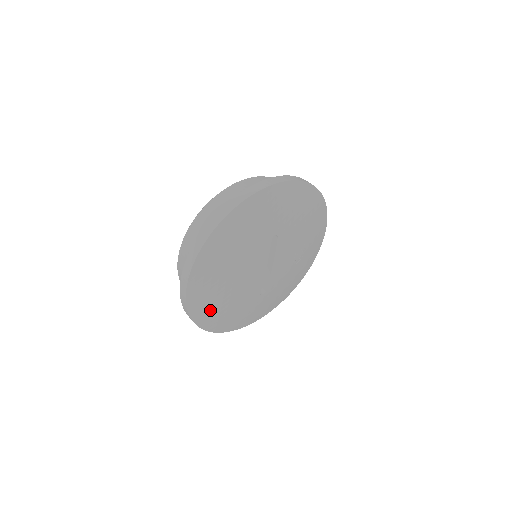
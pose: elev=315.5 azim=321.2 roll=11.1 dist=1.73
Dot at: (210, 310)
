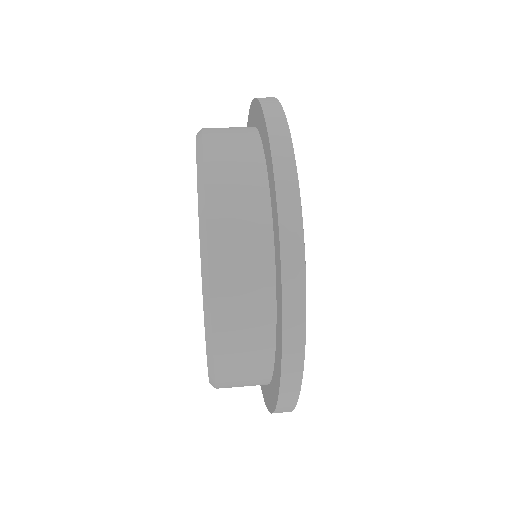
Dot at: occluded
